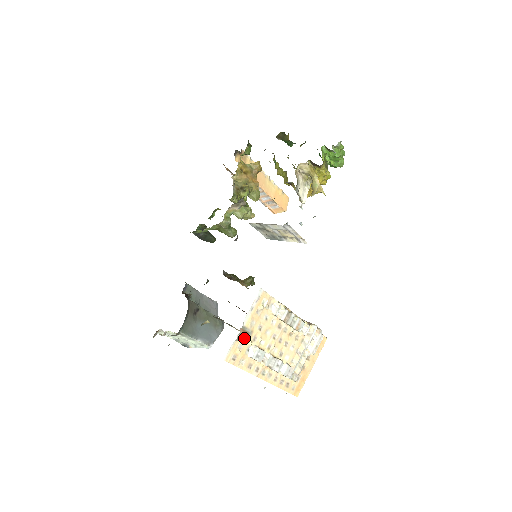
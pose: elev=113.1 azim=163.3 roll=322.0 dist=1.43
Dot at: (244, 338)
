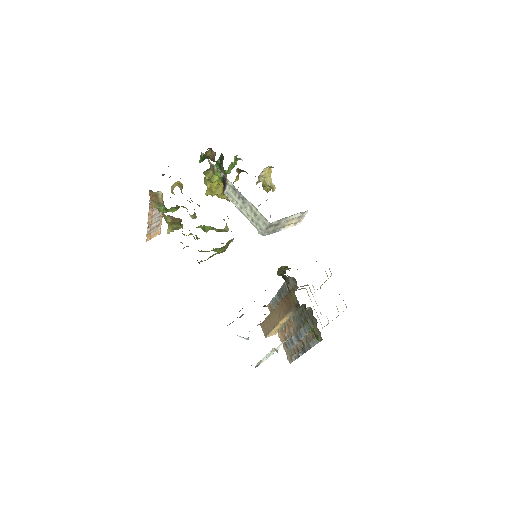
Dot at: occluded
